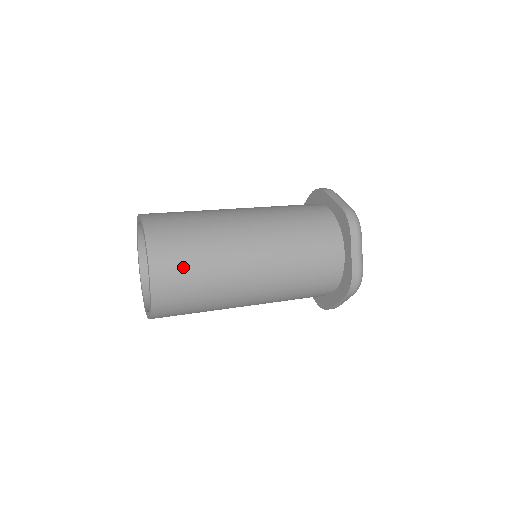
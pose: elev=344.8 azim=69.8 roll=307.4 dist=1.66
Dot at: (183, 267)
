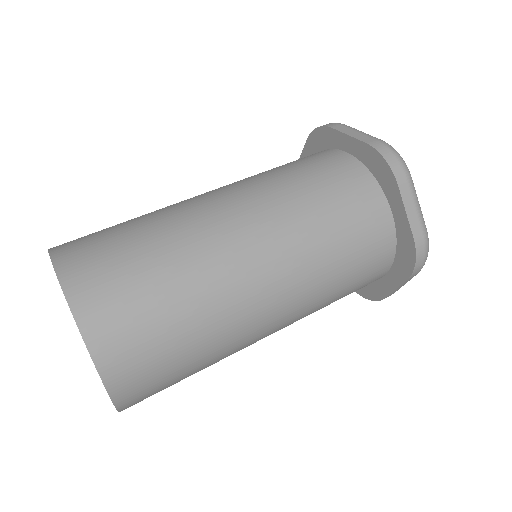
Dot at: (168, 385)
